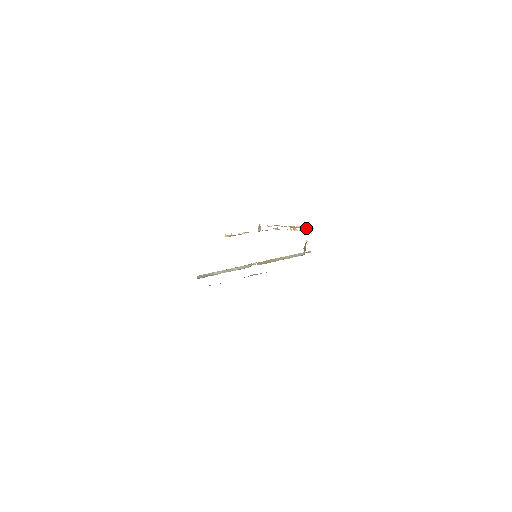
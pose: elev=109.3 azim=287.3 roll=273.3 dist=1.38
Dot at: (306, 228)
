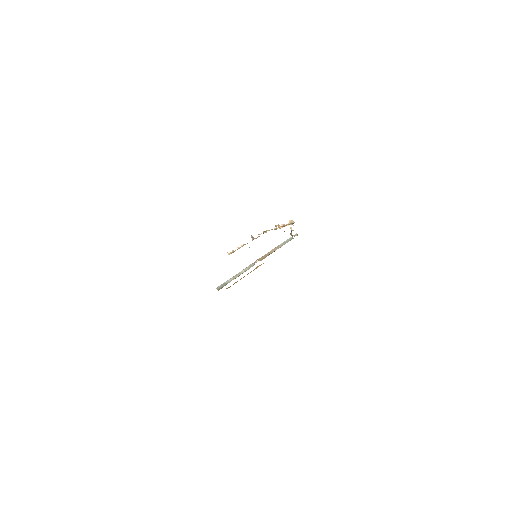
Dot at: (288, 224)
